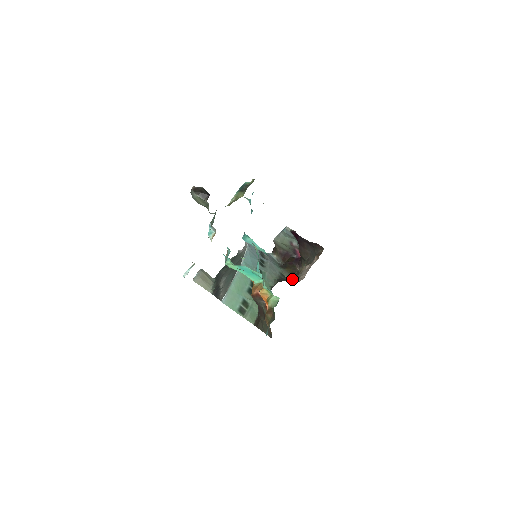
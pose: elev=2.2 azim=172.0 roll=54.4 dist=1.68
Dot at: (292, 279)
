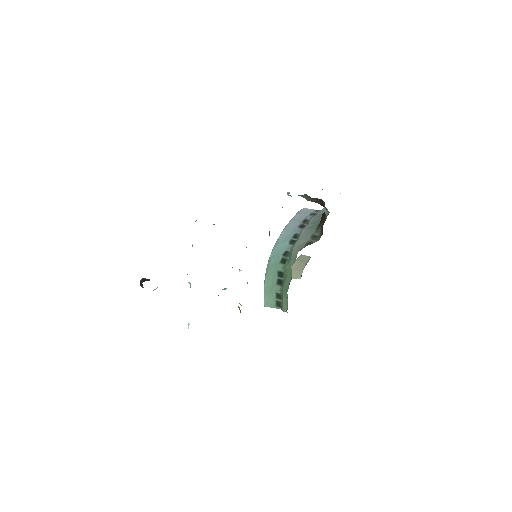
Dot at: occluded
